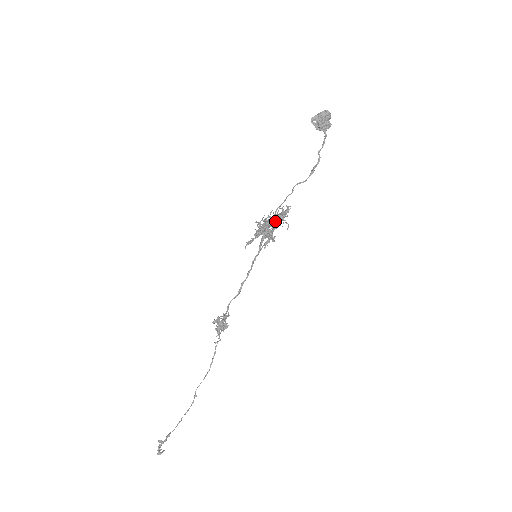
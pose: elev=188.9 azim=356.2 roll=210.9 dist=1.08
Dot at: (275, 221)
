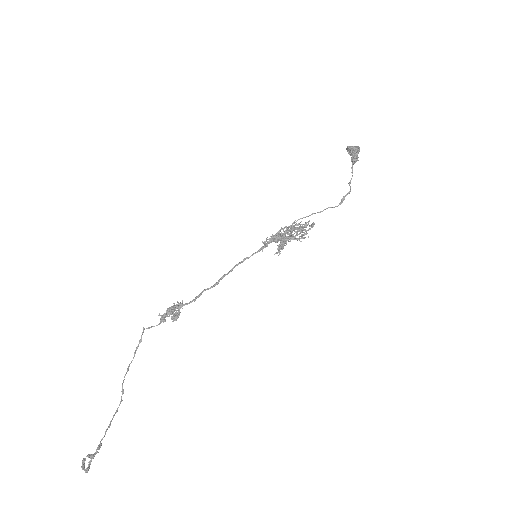
Dot at: (302, 235)
